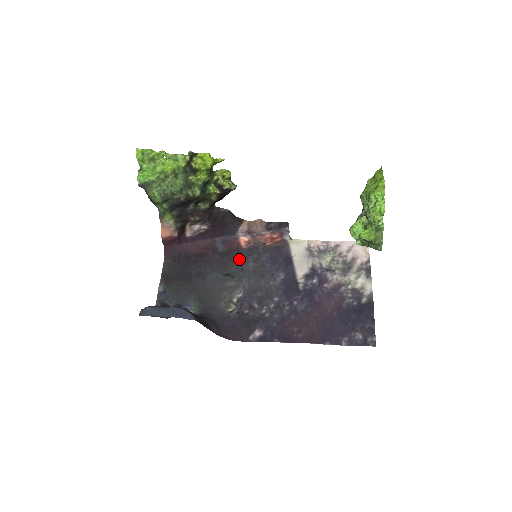
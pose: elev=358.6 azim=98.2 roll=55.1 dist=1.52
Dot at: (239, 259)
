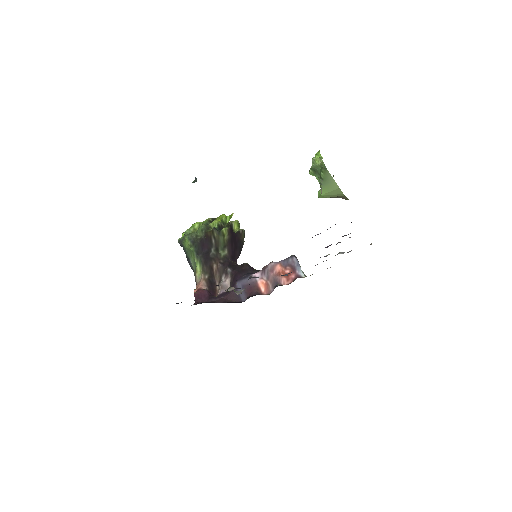
Dot at: occluded
